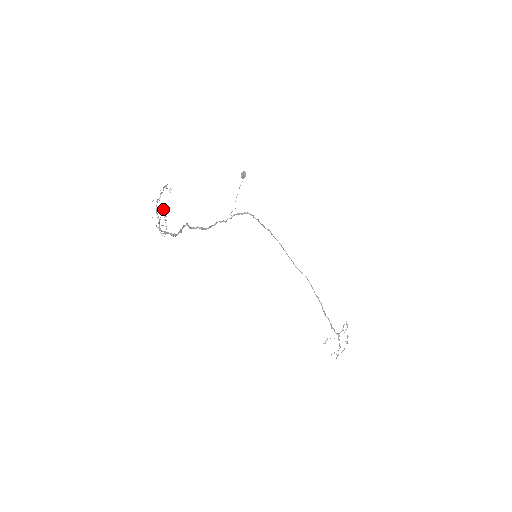
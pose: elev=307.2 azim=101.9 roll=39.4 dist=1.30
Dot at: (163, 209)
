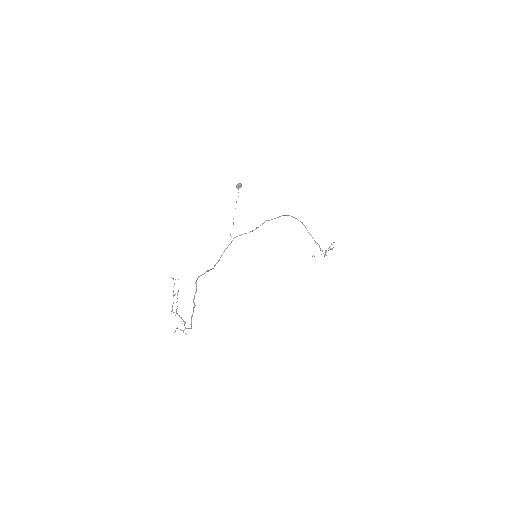
Dot at: occluded
